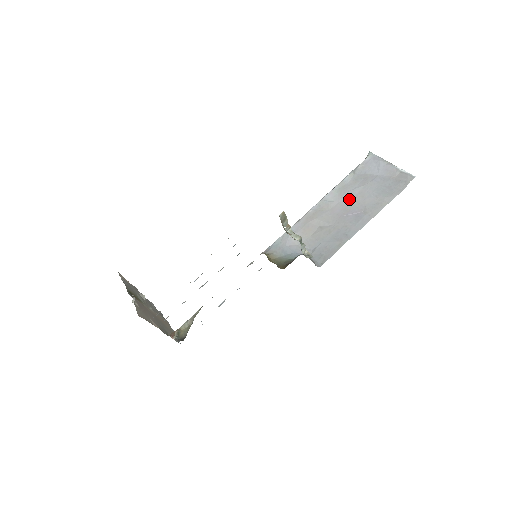
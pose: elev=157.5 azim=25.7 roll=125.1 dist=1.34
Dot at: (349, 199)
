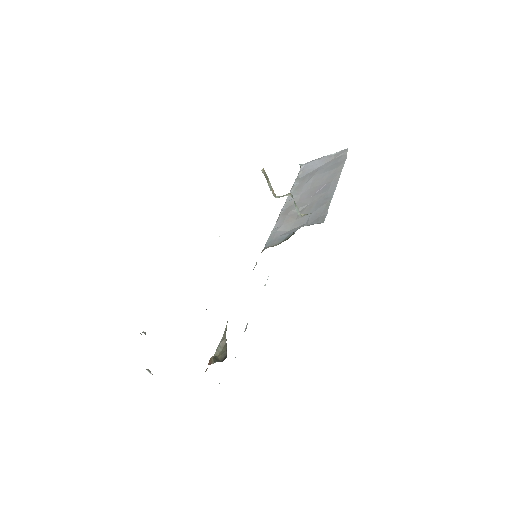
Dot at: (308, 187)
